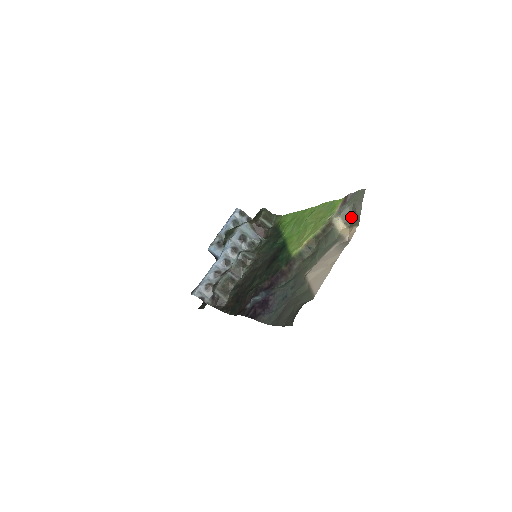
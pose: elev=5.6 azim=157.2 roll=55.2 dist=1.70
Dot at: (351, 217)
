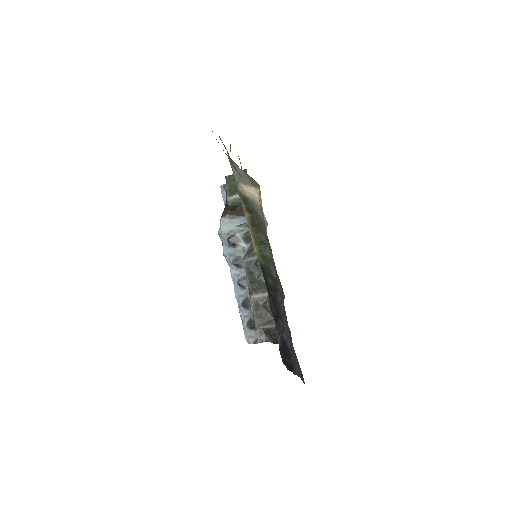
Dot at: (247, 175)
